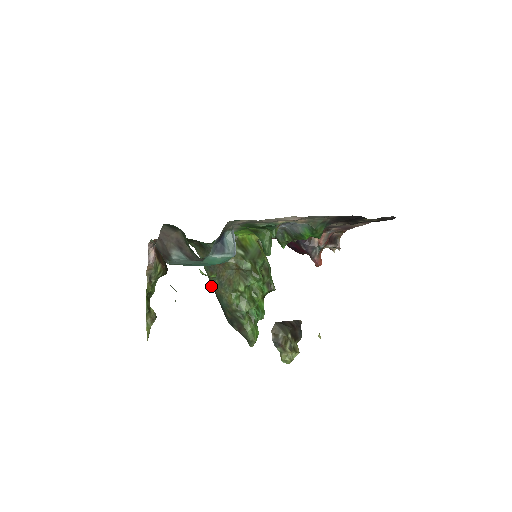
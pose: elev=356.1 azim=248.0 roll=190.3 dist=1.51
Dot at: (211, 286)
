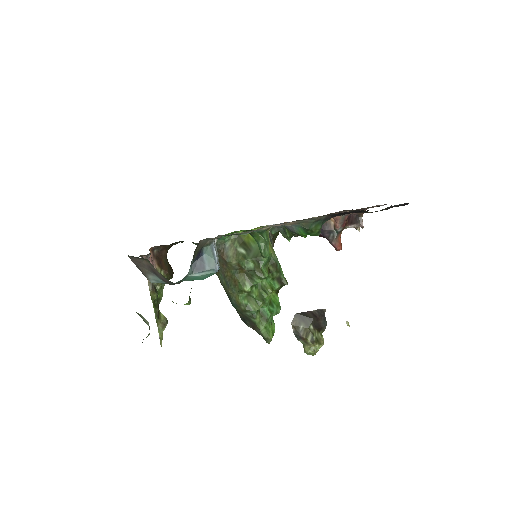
Dot at: (221, 284)
